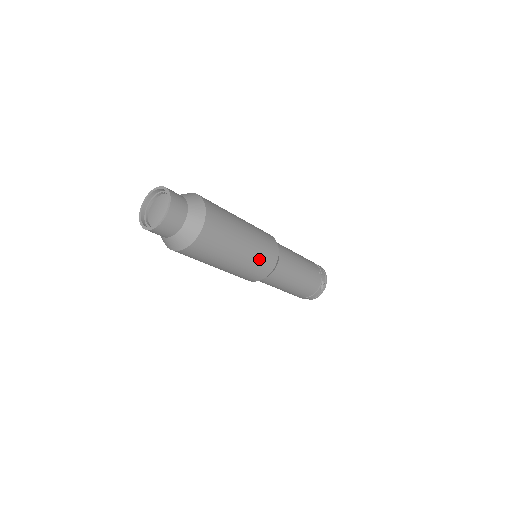
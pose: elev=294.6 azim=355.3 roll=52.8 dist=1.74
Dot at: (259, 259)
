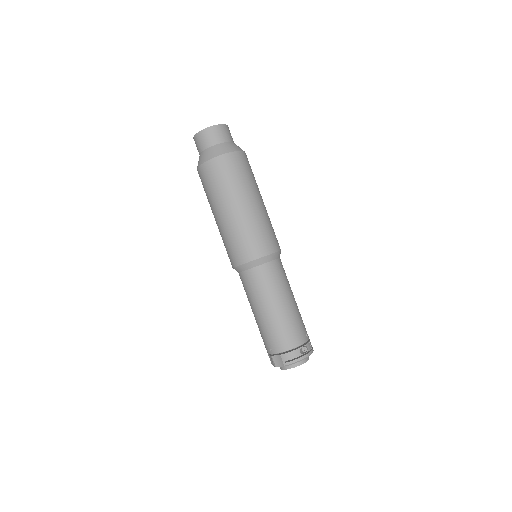
Dot at: (259, 230)
